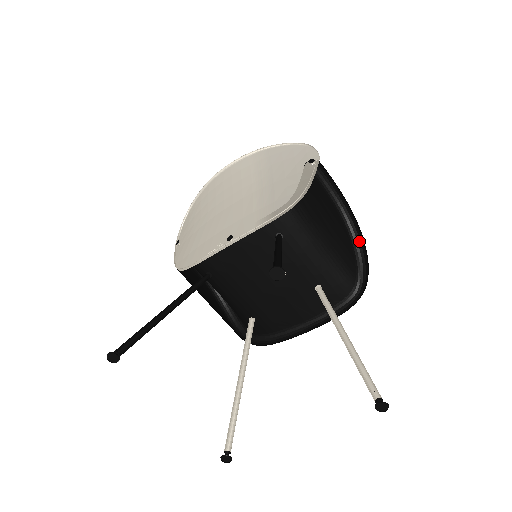
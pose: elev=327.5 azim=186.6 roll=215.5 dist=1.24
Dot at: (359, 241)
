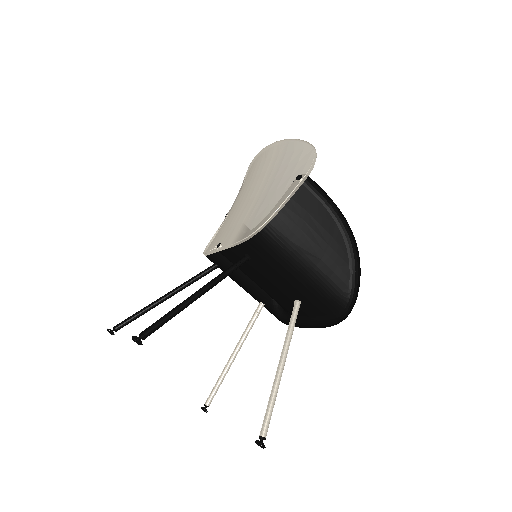
Dot at: (358, 261)
